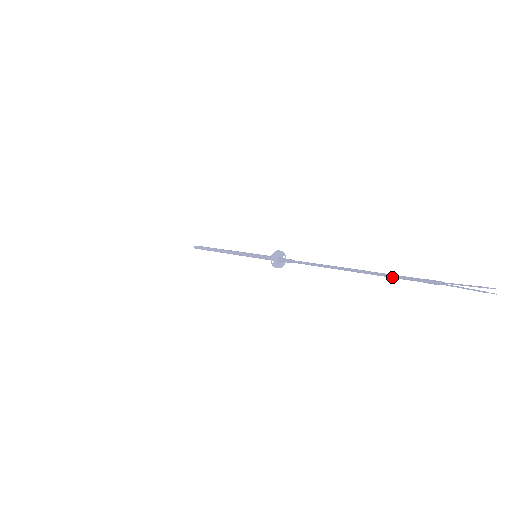
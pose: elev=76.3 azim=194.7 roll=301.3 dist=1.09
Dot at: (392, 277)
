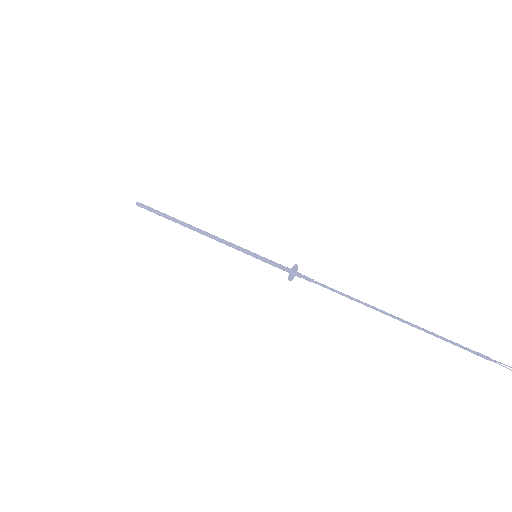
Dot at: (442, 339)
